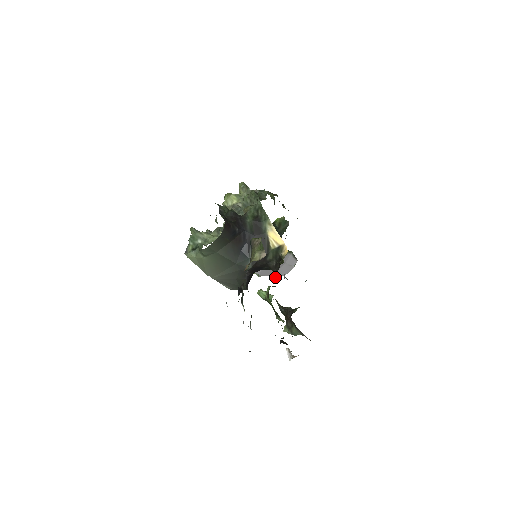
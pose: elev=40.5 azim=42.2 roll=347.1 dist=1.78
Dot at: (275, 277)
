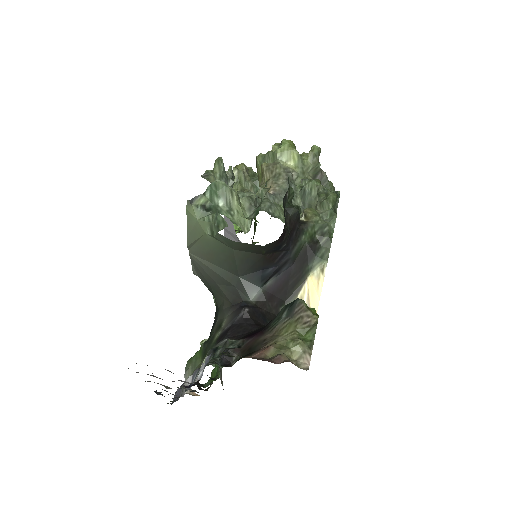
Dot at: occluded
